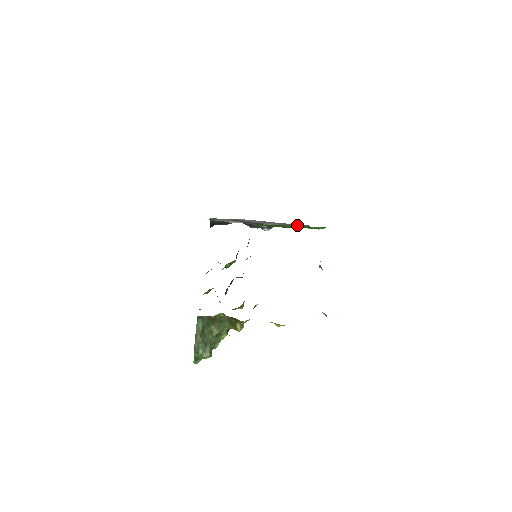
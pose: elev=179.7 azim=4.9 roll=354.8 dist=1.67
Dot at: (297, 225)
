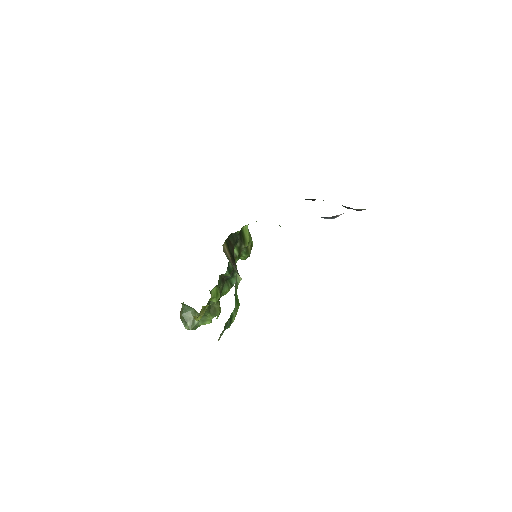
Dot at: occluded
